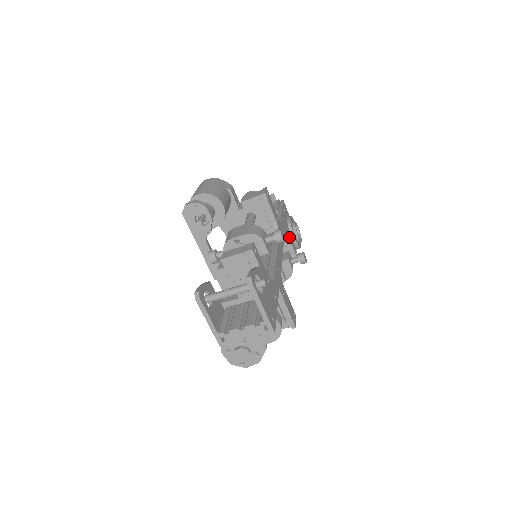
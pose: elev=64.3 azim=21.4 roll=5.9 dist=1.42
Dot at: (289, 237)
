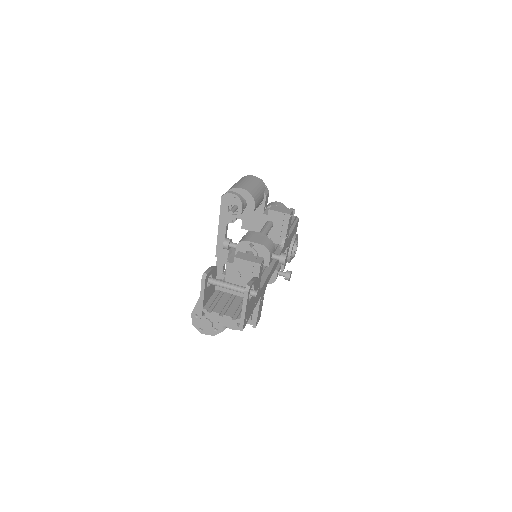
Dot at: (287, 251)
